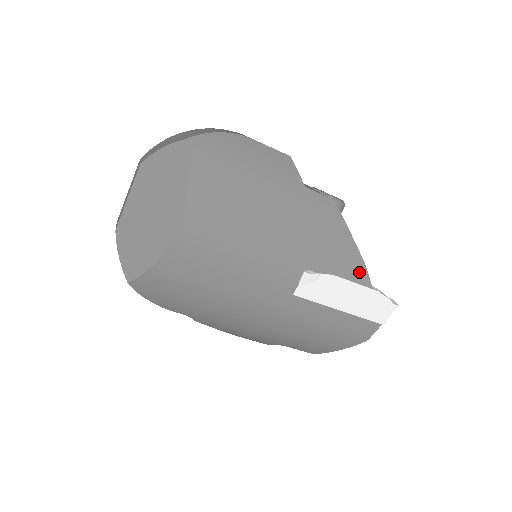
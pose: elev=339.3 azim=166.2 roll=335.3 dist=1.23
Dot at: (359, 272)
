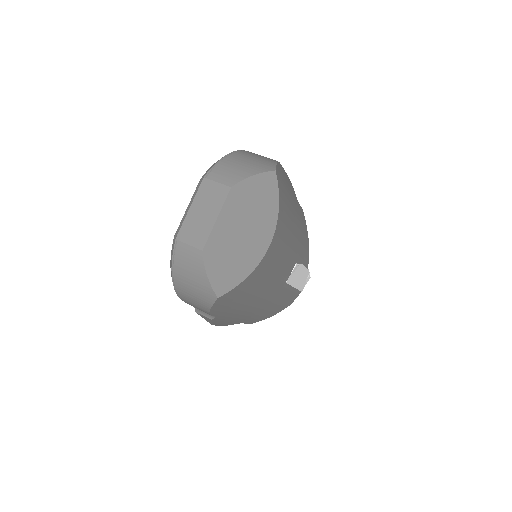
Dot at: (307, 259)
